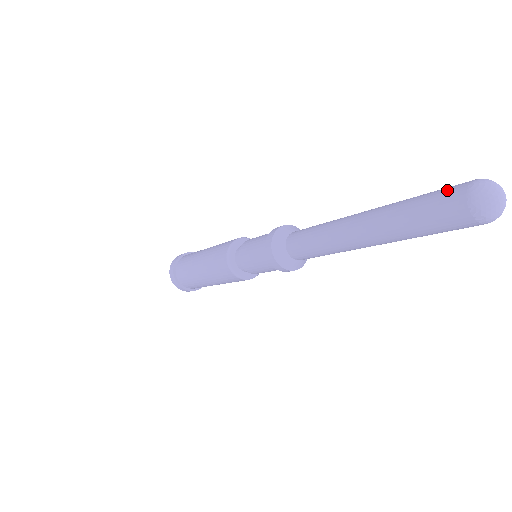
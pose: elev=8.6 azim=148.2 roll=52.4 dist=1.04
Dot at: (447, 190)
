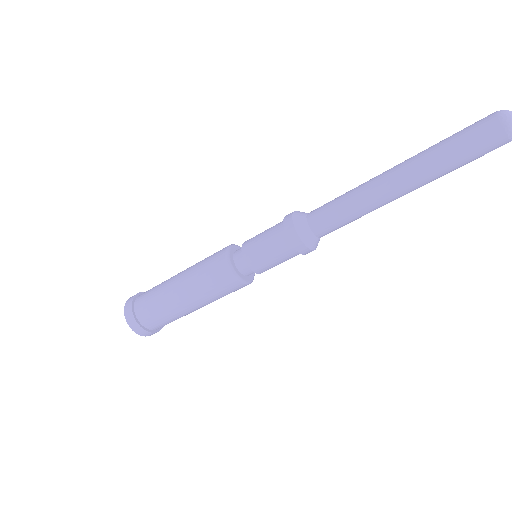
Dot at: (479, 127)
